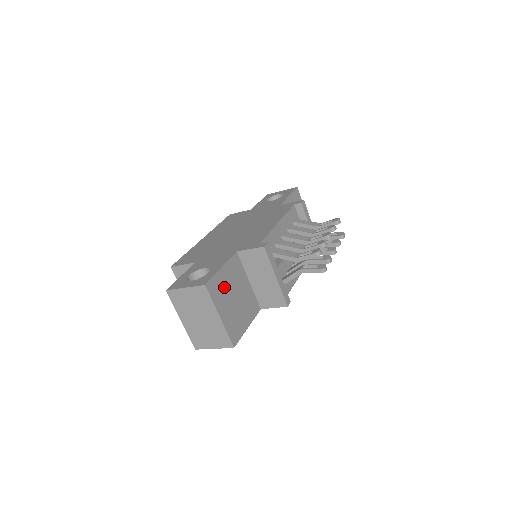
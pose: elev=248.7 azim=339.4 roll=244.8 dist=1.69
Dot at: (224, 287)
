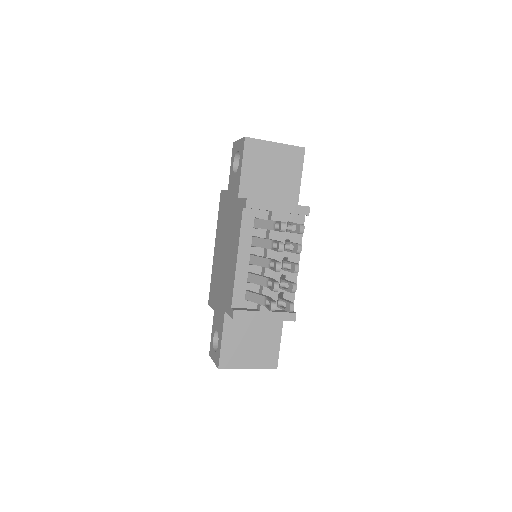
Dot at: (235, 348)
